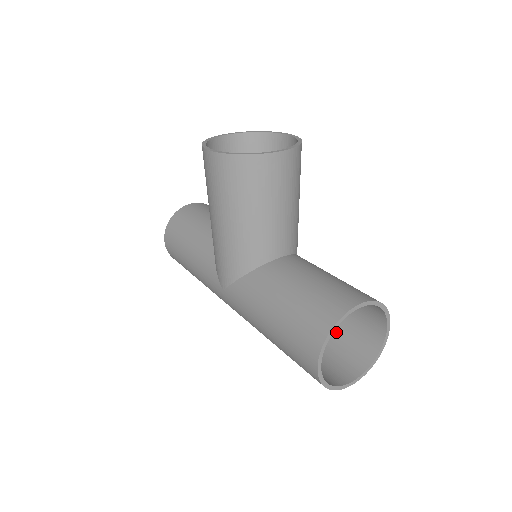
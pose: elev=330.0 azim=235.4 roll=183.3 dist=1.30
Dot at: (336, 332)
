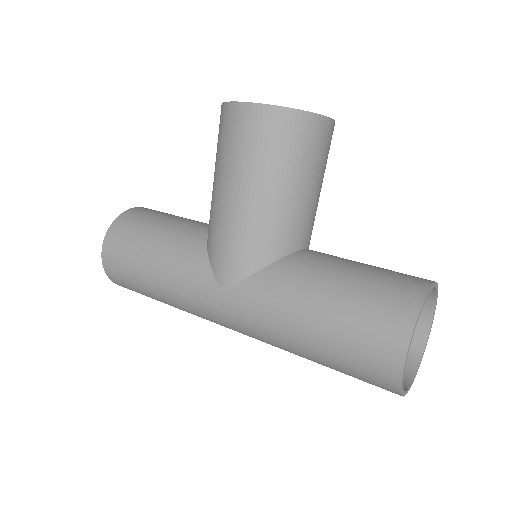
Dot at: occluded
